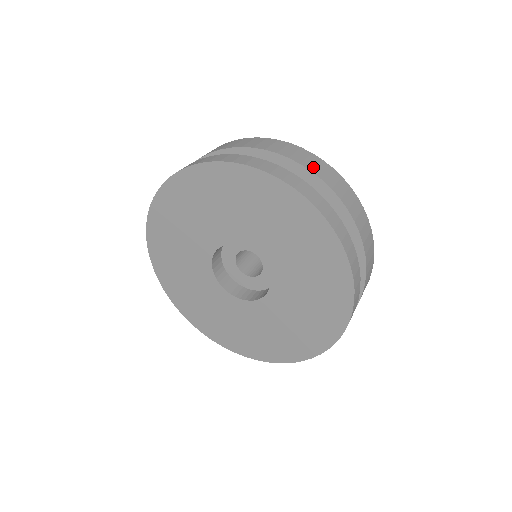
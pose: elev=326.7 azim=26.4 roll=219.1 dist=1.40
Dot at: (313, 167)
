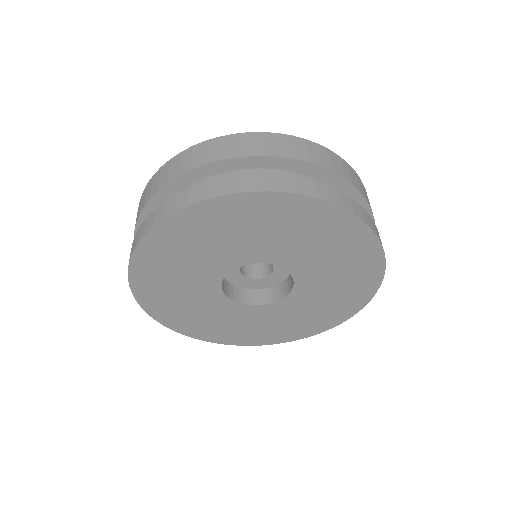
Dot at: (203, 159)
